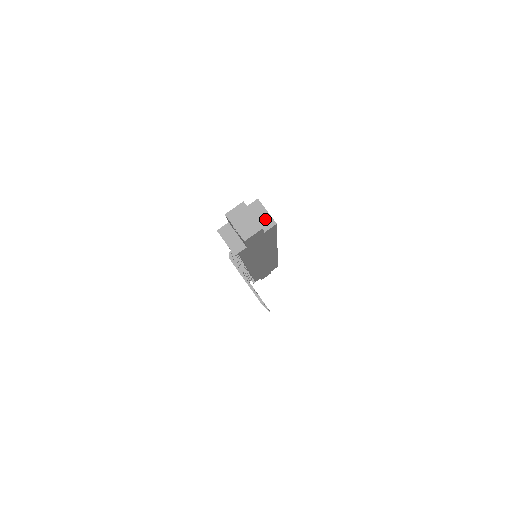
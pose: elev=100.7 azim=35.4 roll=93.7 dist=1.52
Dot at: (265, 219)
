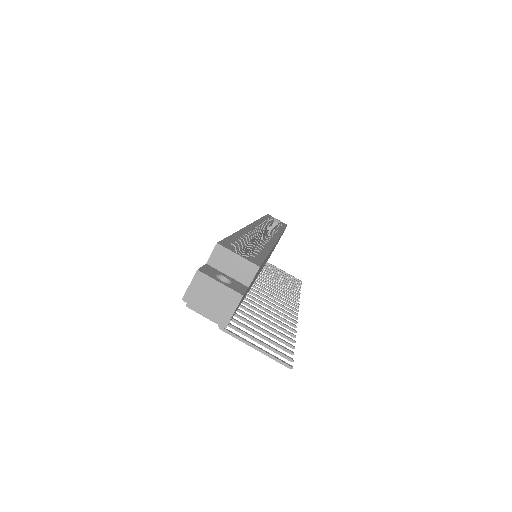
Dot at: (241, 268)
